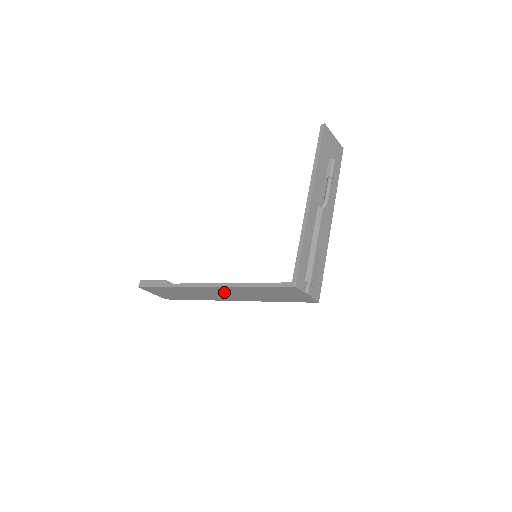
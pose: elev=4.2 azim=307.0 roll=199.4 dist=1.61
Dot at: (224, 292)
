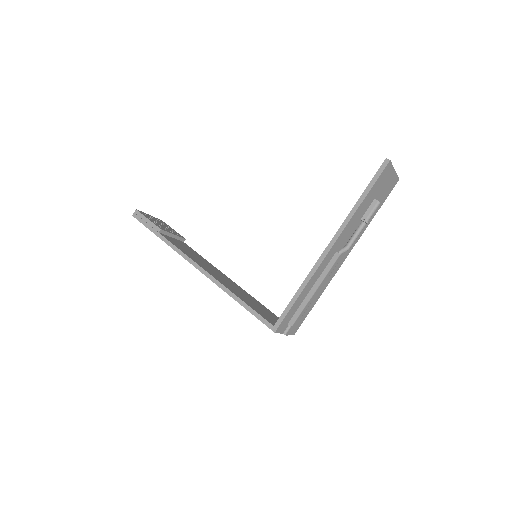
Dot at: occluded
